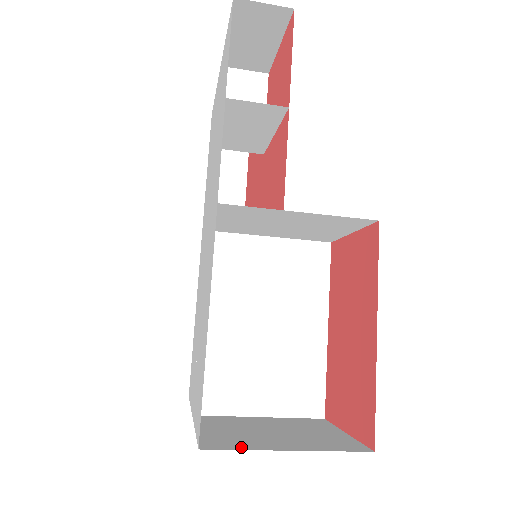
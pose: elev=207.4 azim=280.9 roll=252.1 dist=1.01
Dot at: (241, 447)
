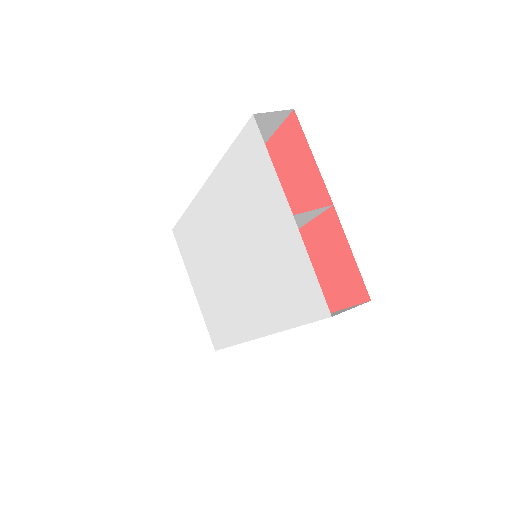
Dot at: occluded
